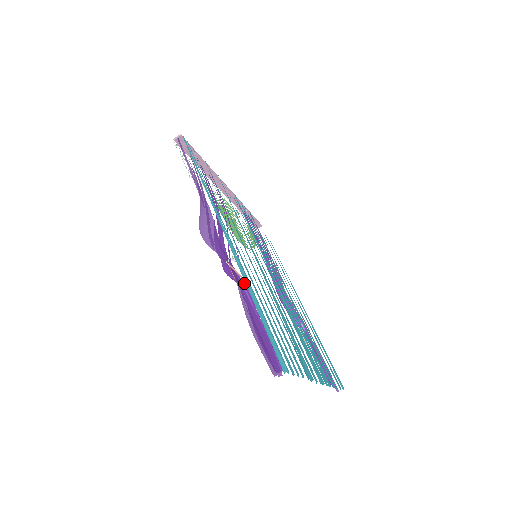
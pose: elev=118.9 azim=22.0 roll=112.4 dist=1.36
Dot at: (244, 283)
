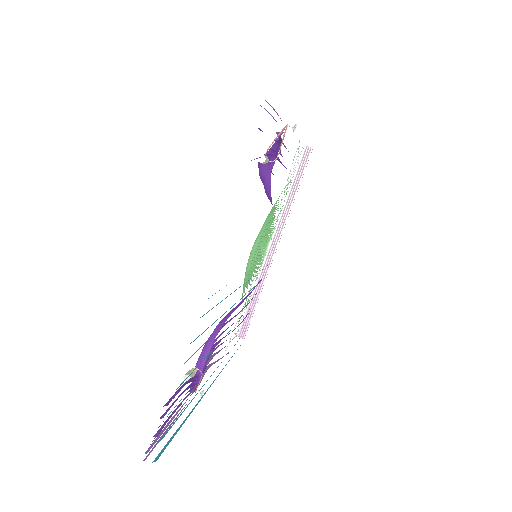
Dot at: (273, 155)
